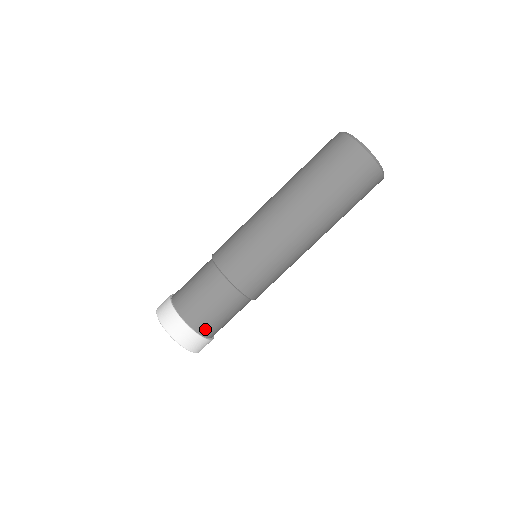
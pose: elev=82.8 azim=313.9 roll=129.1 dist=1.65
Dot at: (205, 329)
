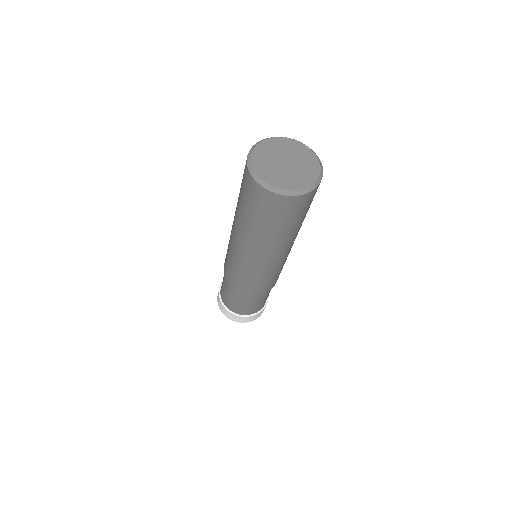
Dot at: occluded
